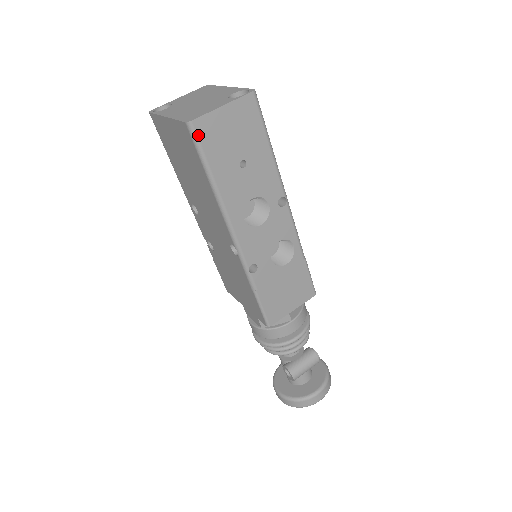
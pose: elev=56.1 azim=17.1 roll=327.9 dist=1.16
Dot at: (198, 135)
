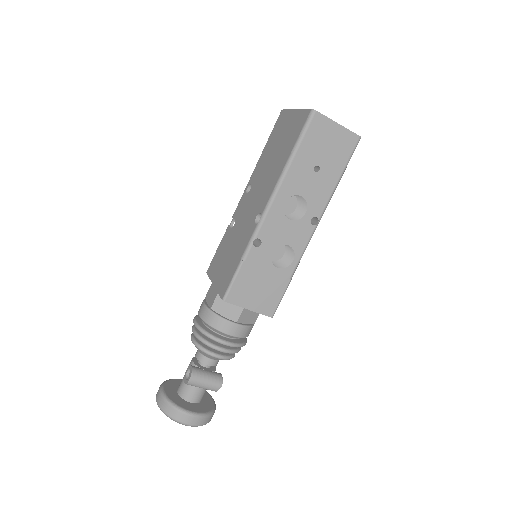
Dot at: (311, 122)
